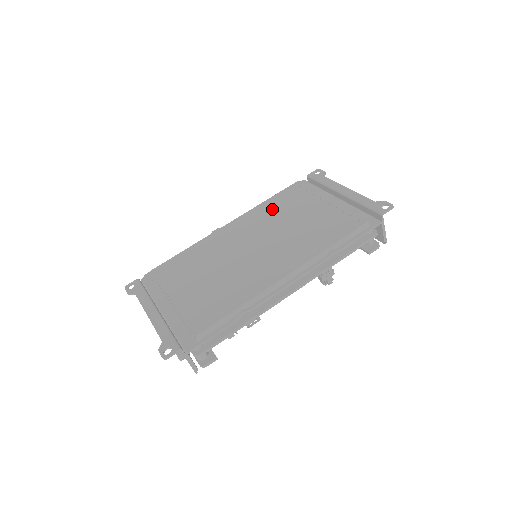
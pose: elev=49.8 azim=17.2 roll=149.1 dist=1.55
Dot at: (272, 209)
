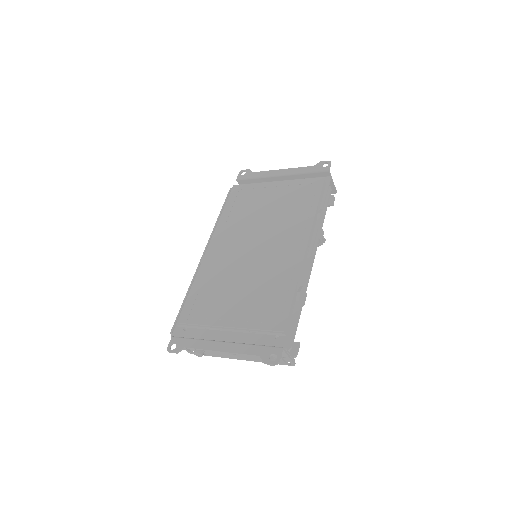
Dot at: (236, 216)
